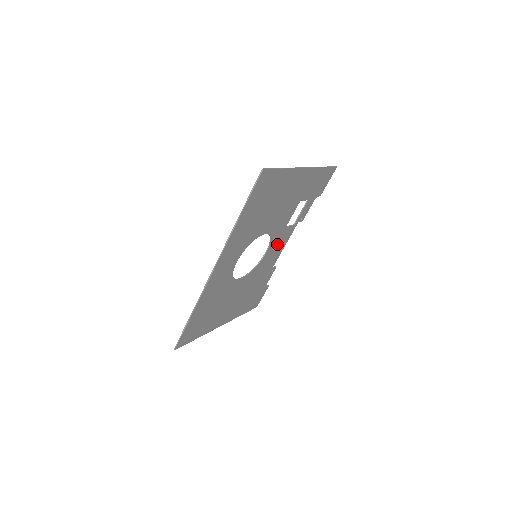
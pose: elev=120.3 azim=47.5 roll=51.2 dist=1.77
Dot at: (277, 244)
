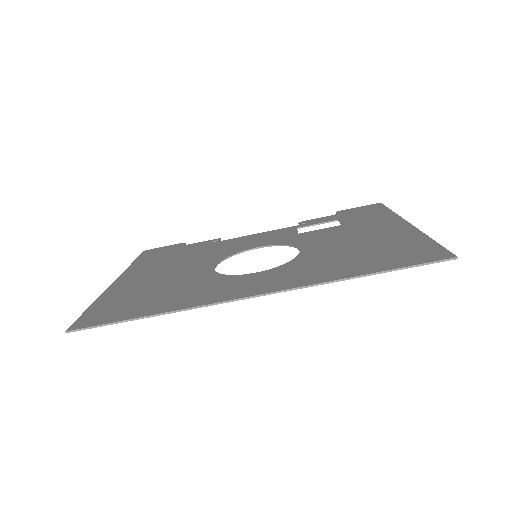
Dot at: (268, 239)
